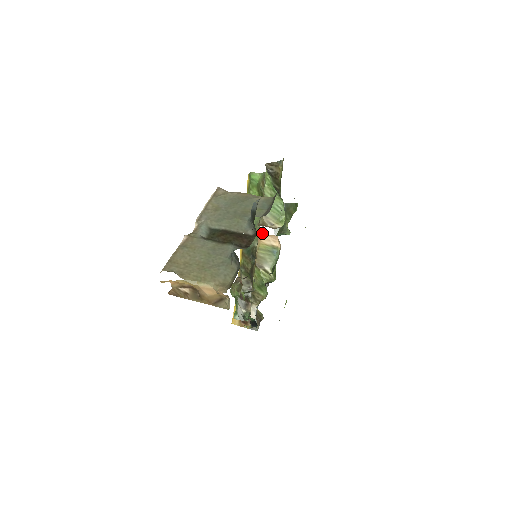
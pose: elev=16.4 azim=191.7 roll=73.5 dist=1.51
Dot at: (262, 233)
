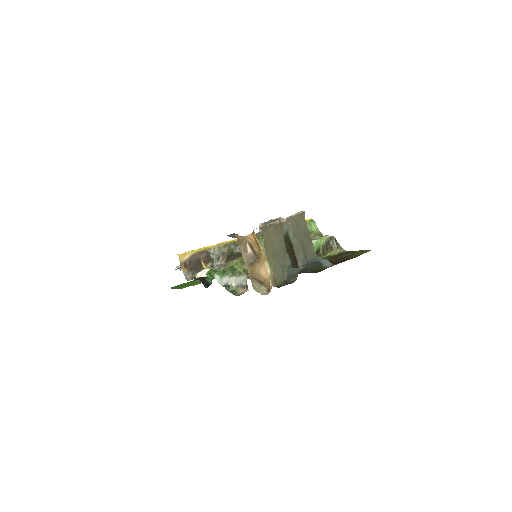
Dot at: occluded
